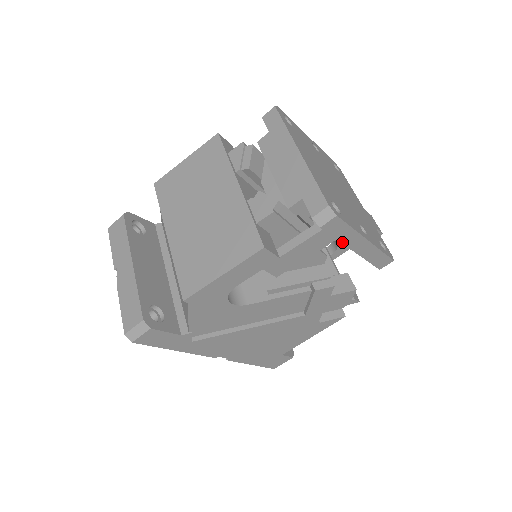
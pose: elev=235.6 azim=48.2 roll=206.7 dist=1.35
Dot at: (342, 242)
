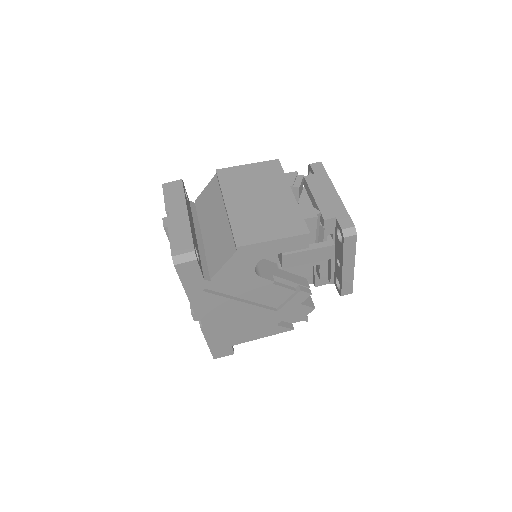
Dot at: (343, 258)
